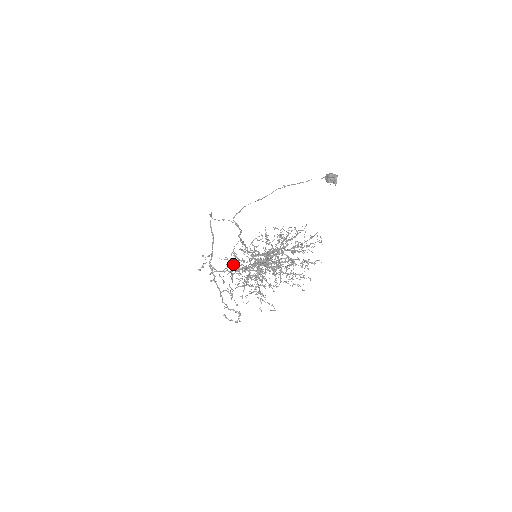
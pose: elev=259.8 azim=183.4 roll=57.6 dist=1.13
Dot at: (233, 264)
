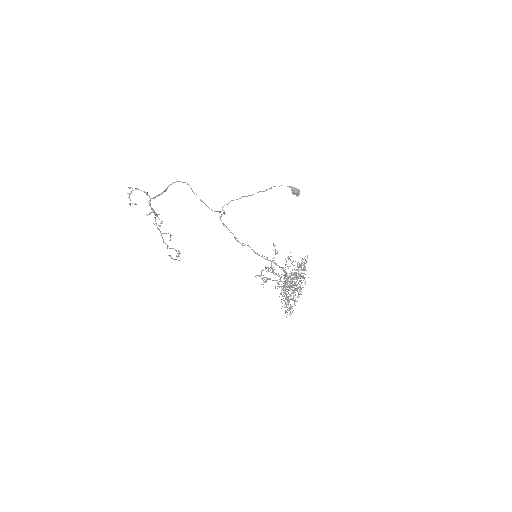
Dot at: (259, 276)
